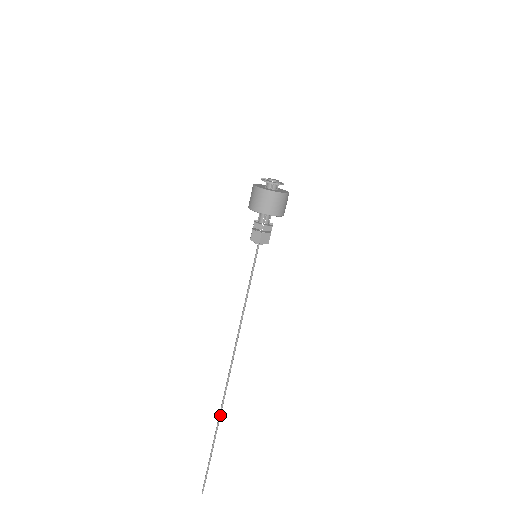
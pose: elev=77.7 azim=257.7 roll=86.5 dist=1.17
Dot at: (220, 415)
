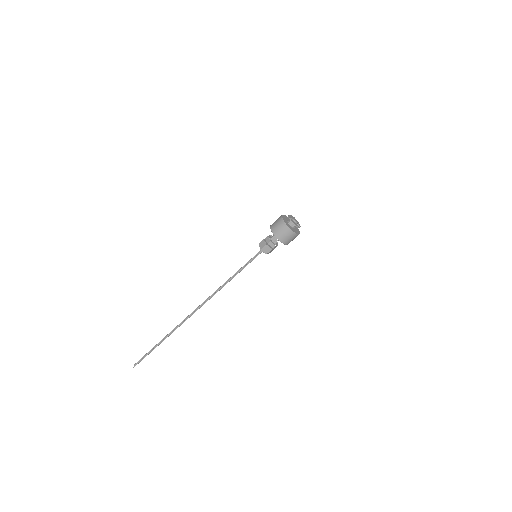
Dot at: occluded
